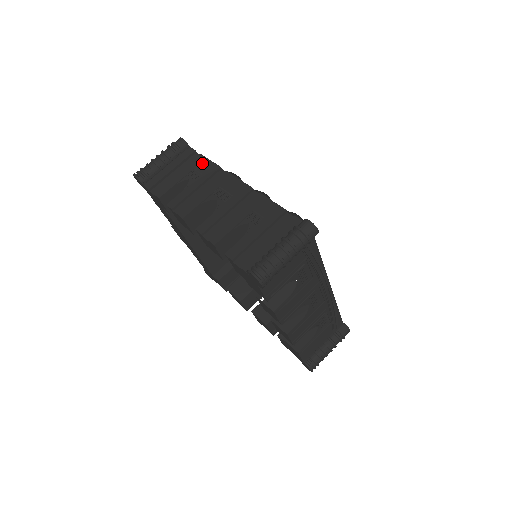
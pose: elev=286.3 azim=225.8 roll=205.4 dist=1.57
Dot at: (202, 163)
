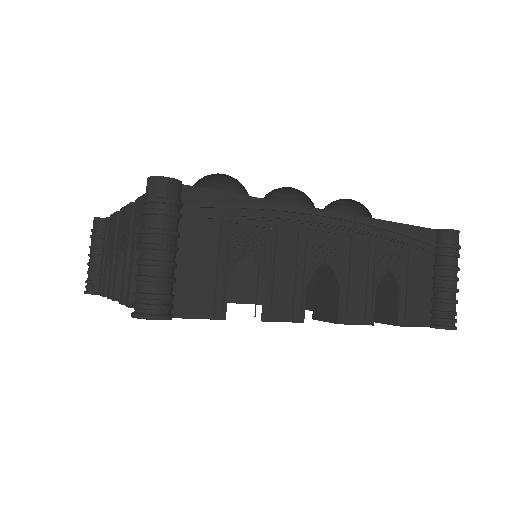
Dot at: (111, 224)
